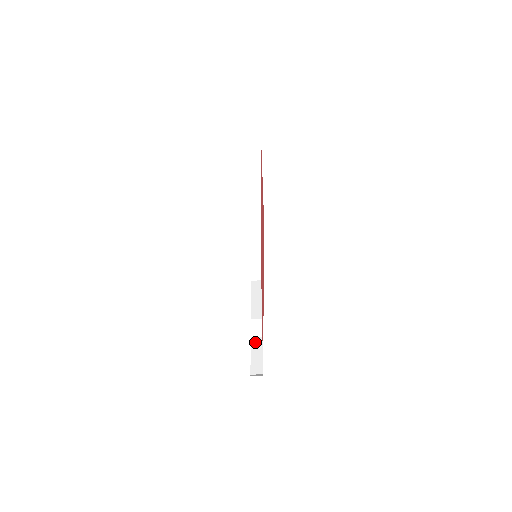
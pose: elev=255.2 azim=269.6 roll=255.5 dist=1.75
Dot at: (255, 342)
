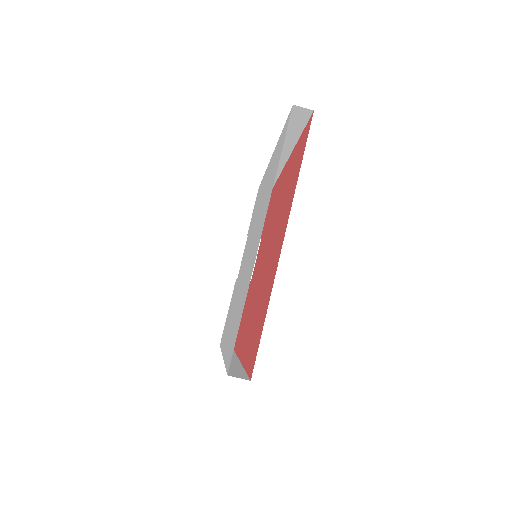
Dot at: occluded
